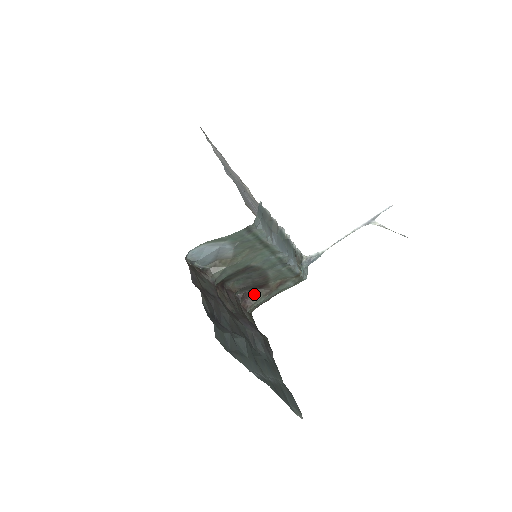
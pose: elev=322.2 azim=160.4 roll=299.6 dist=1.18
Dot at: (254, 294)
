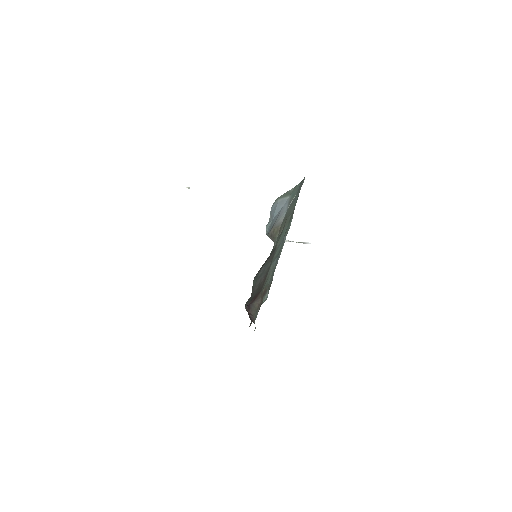
Dot at: (251, 309)
